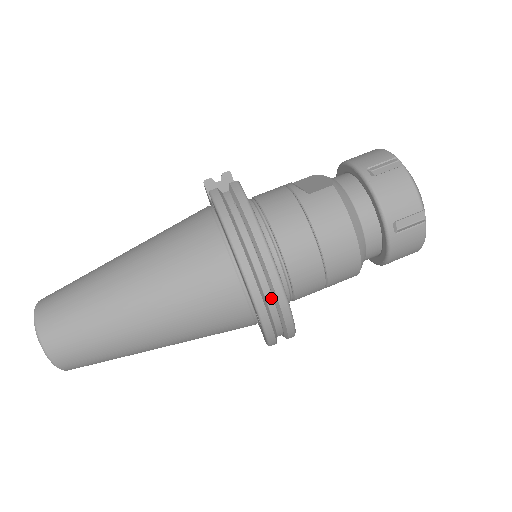
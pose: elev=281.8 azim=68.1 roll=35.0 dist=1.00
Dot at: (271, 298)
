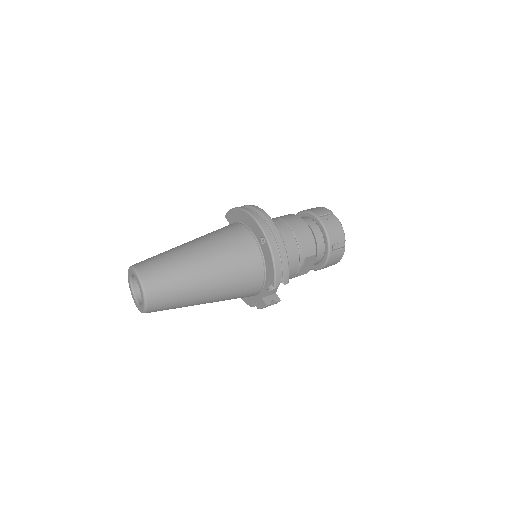
Dot at: (266, 225)
